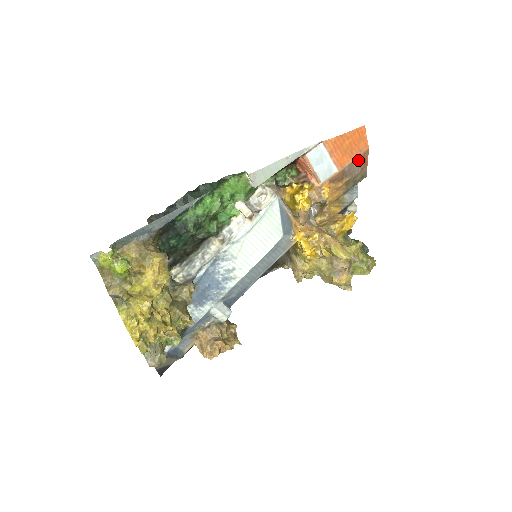
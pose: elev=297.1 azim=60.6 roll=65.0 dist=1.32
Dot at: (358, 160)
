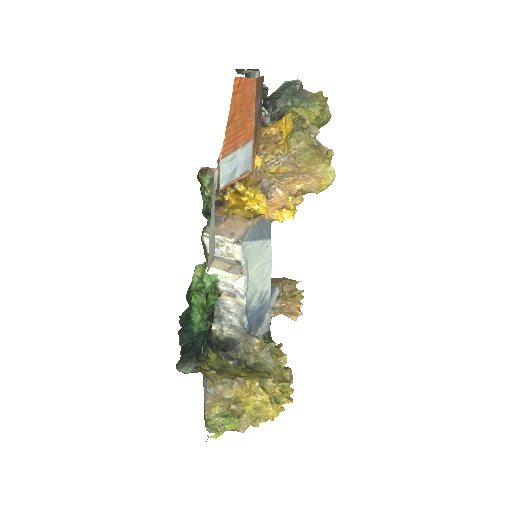
Dot at: (256, 100)
